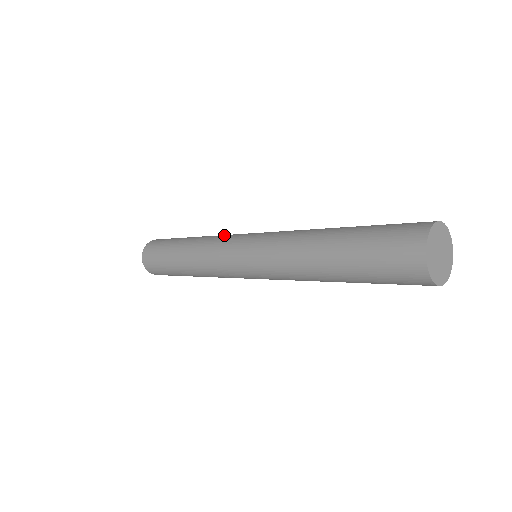
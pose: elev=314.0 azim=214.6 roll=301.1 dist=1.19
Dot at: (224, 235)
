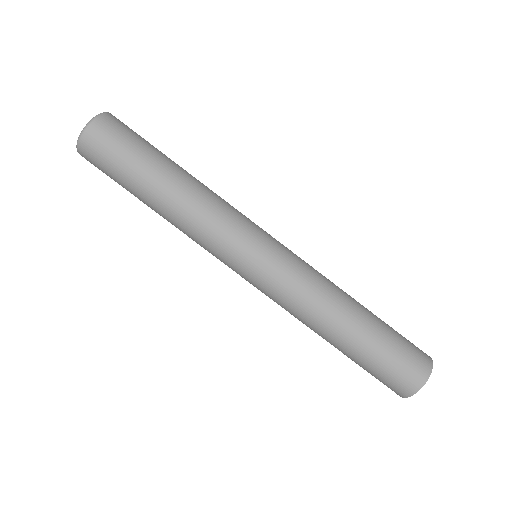
Dot at: (224, 221)
